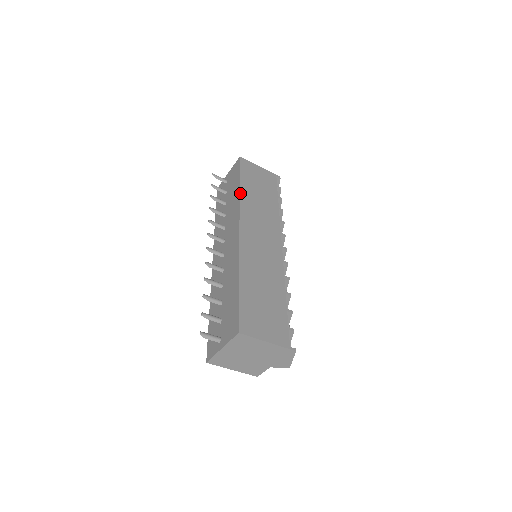
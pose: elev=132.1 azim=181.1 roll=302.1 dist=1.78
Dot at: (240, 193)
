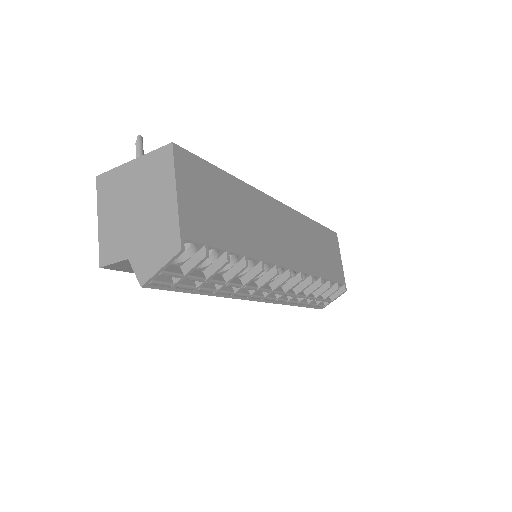
Dot at: occluded
